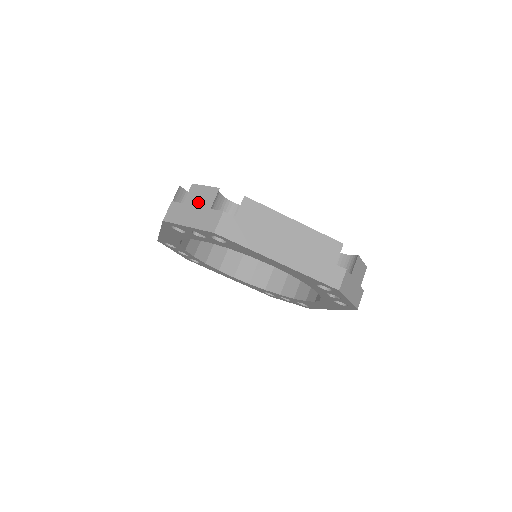
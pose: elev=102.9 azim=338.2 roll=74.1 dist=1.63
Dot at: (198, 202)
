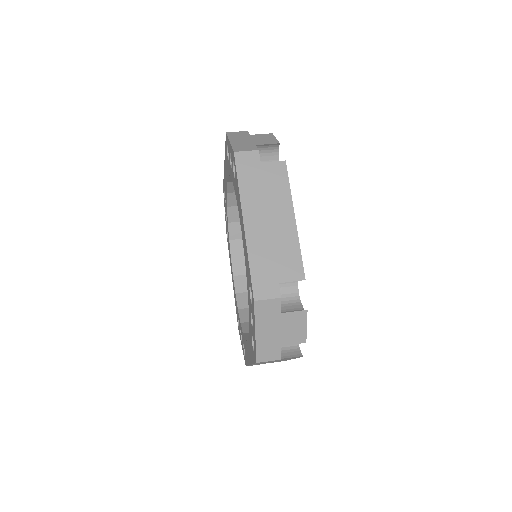
Dot at: (257, 139)
